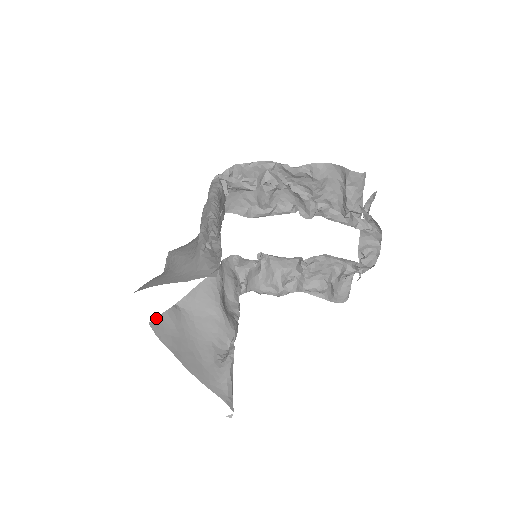
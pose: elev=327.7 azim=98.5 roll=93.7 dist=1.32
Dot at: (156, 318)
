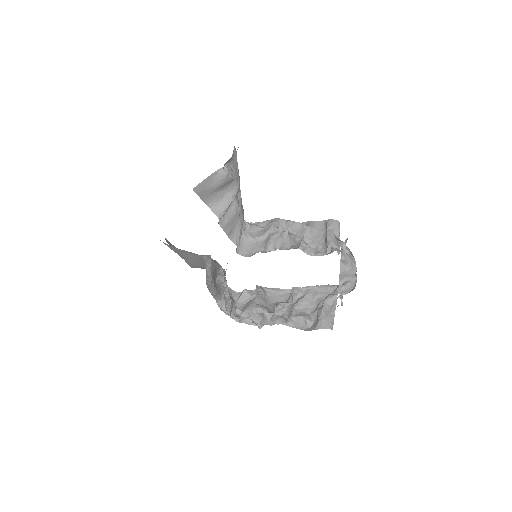
Dot at: (170, 243)
